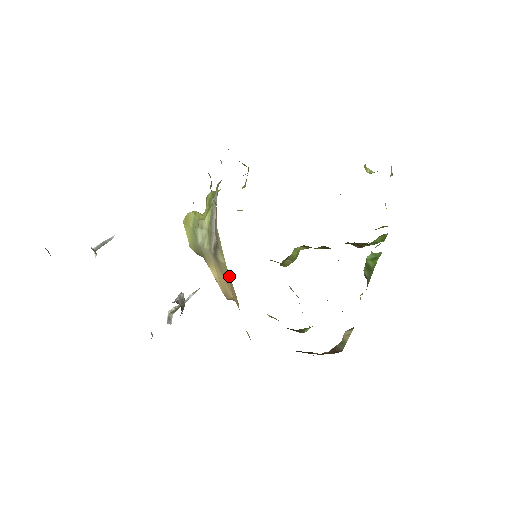
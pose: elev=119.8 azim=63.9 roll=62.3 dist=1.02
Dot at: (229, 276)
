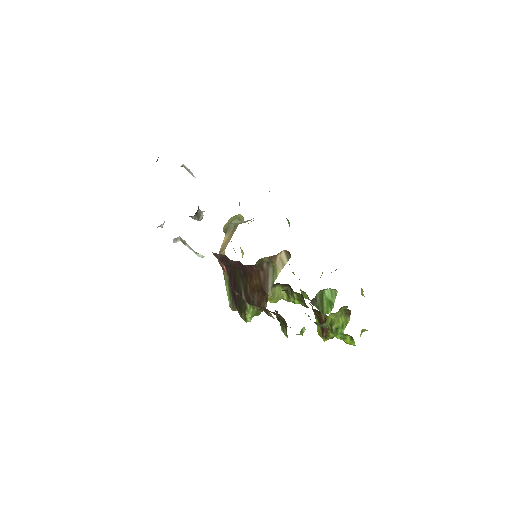
Dot at: occluded
